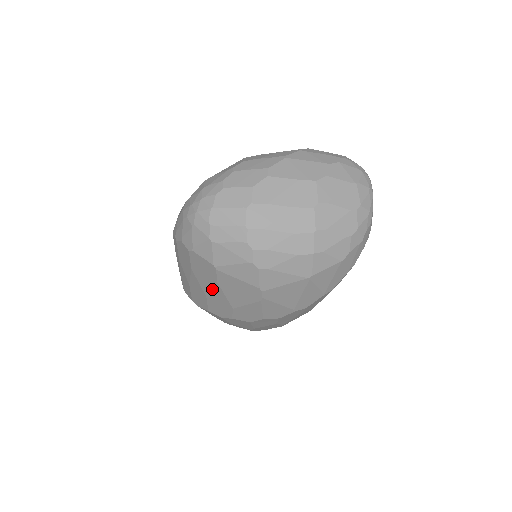
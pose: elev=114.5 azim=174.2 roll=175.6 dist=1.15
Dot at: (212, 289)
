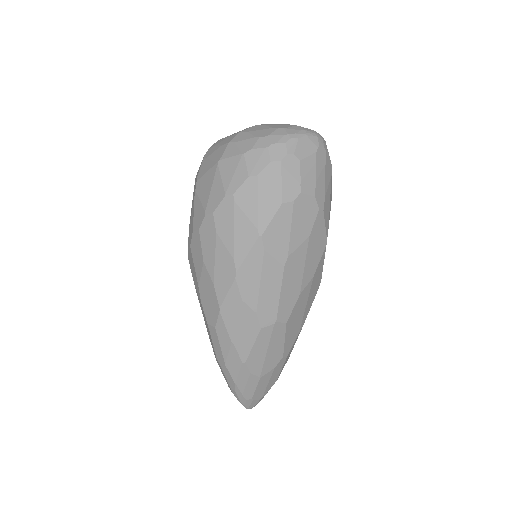
Dot at: occluded
